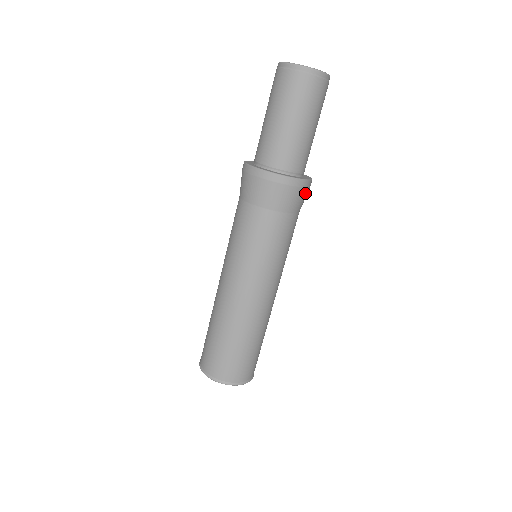
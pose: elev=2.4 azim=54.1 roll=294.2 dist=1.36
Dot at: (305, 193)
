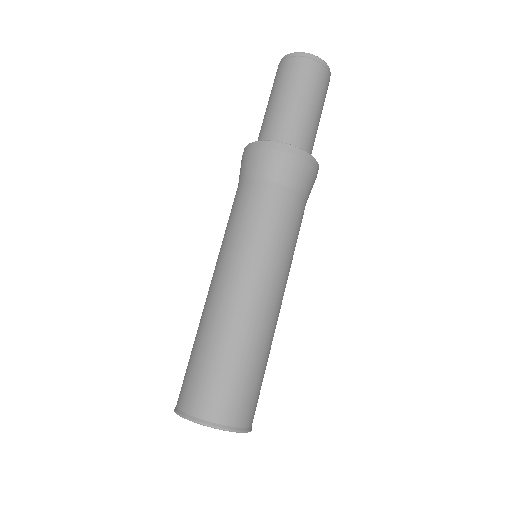
Dot at: (308, 171)
